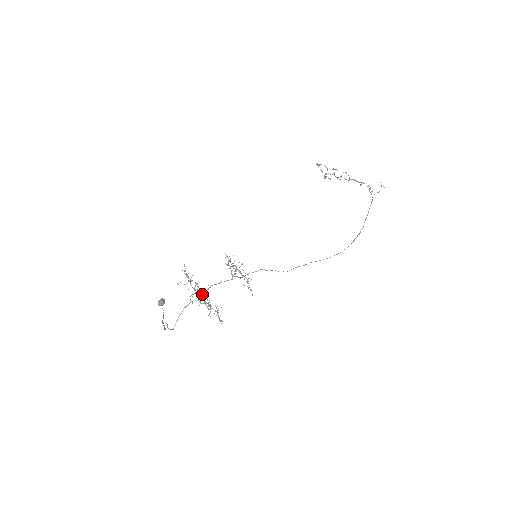
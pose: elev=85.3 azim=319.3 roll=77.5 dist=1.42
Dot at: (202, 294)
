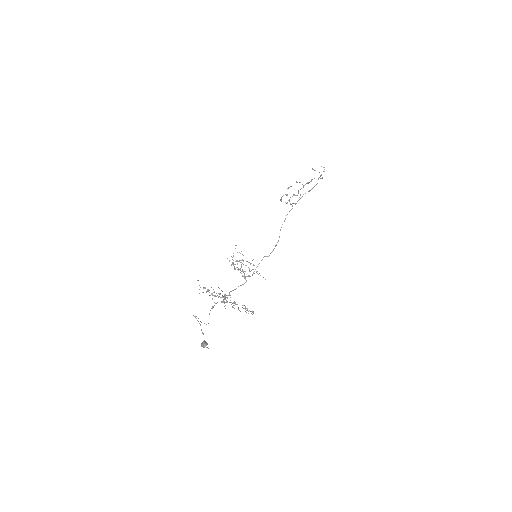
Dot at: (224, 298)
